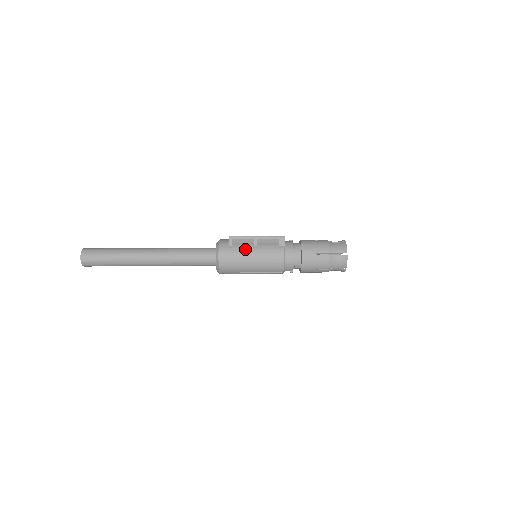
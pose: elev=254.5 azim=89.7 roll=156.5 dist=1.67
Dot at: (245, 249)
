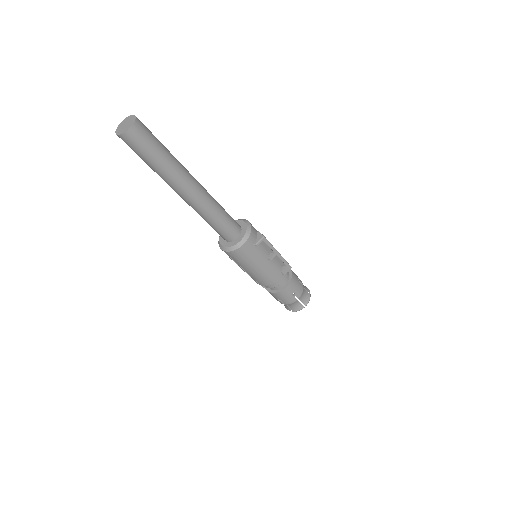
Dot at: (262, 255)
